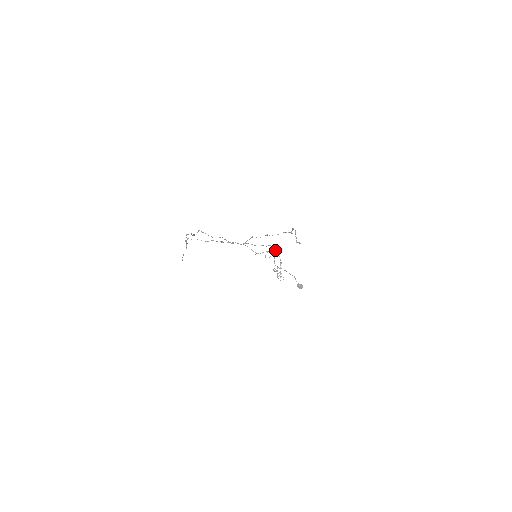
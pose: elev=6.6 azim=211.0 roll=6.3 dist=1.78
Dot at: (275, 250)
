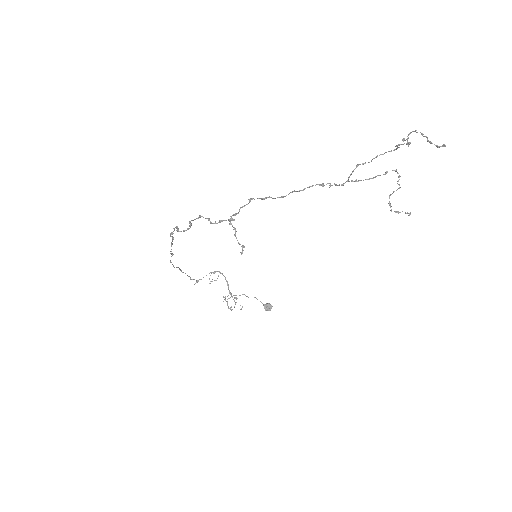
Dot at: (399, 177)
